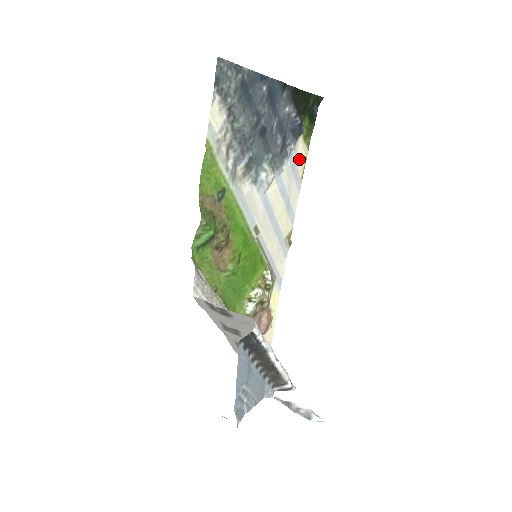
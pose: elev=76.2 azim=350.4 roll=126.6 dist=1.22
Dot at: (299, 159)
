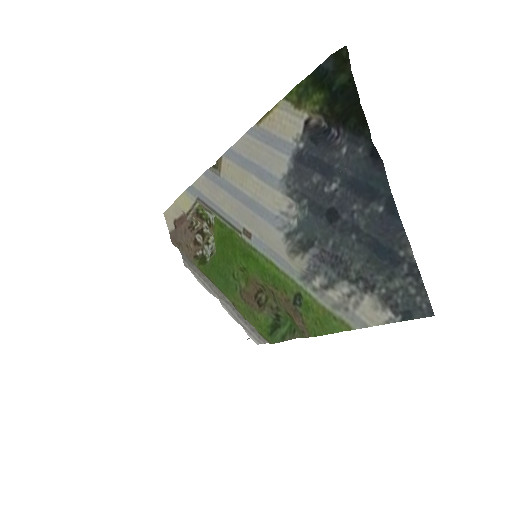
Dot at: (280, 126)
